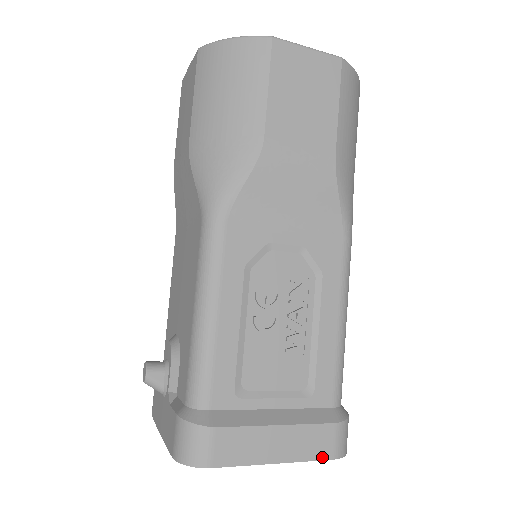
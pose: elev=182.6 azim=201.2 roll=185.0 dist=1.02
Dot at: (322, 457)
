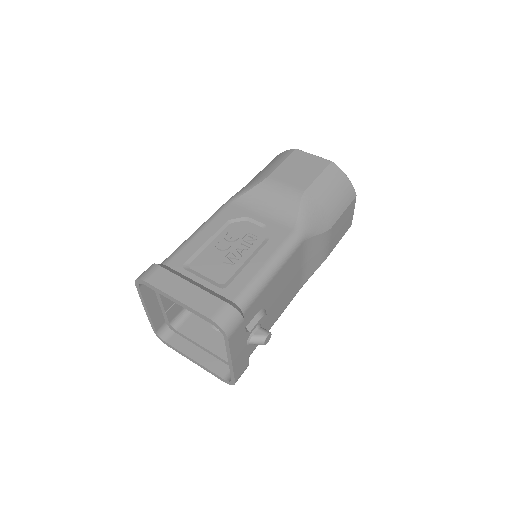
Dot at: (204, 313)
